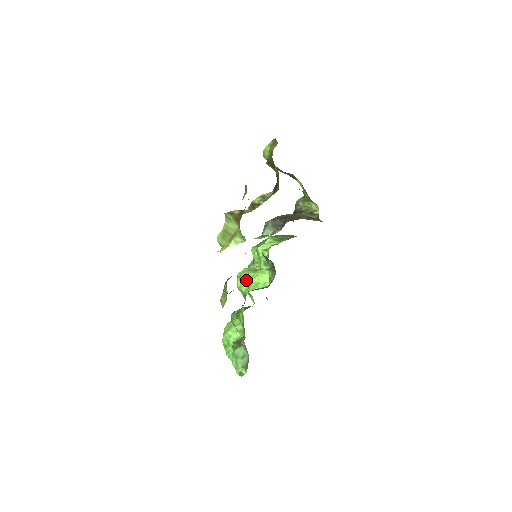
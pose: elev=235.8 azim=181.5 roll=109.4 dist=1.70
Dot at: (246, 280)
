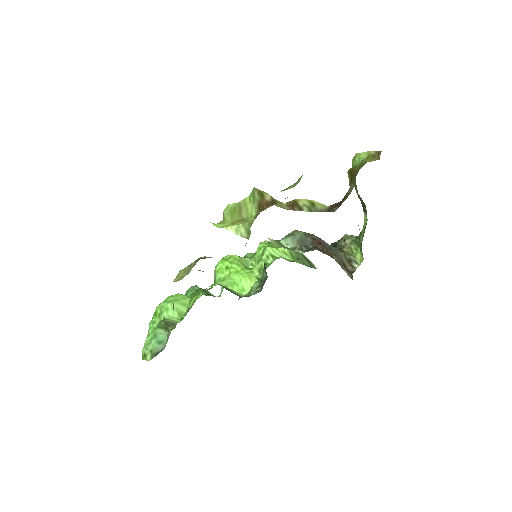
Dot at: (228, 269)
